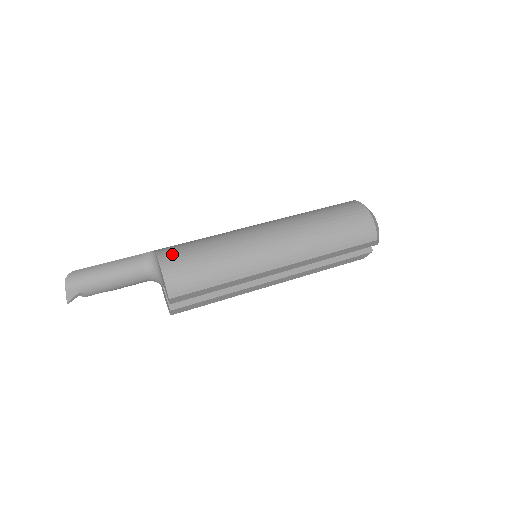
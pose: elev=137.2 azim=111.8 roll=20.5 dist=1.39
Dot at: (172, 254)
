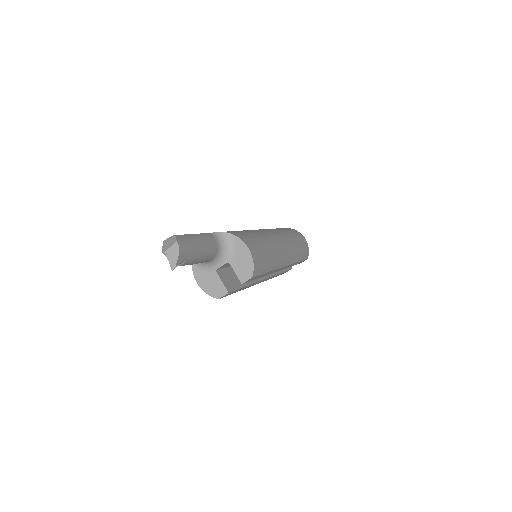
Dot at: (245, 237)
